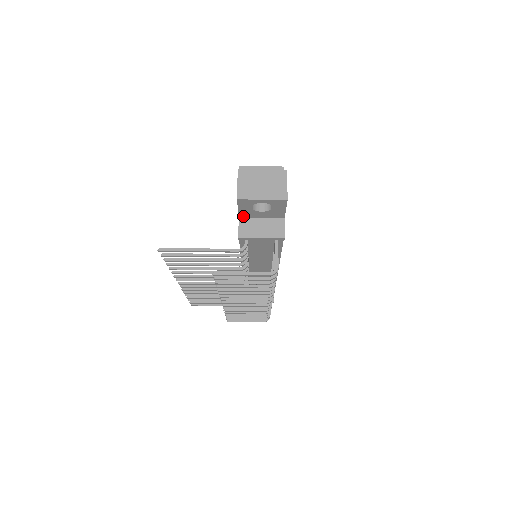
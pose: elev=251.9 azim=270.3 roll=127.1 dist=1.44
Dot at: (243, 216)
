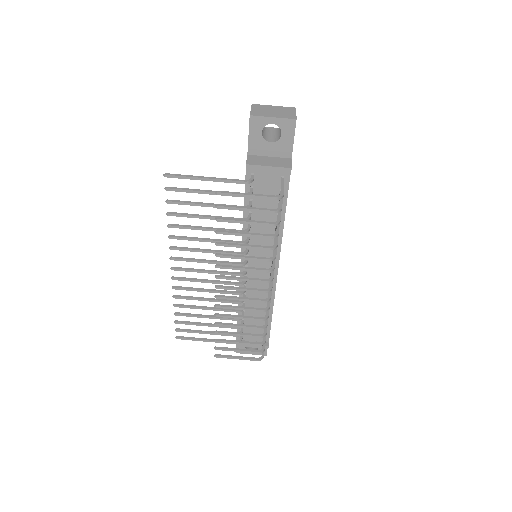
Dot at: (252, 151)
